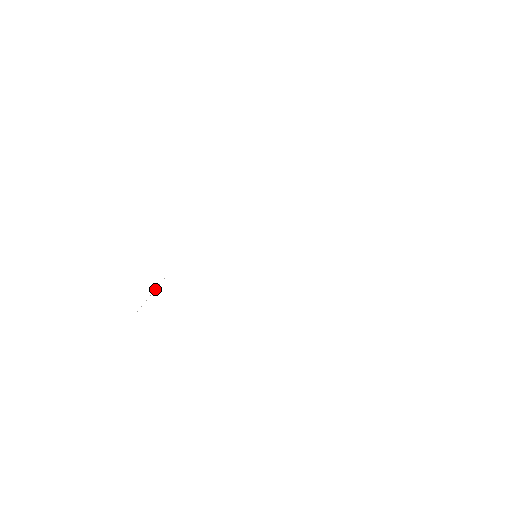
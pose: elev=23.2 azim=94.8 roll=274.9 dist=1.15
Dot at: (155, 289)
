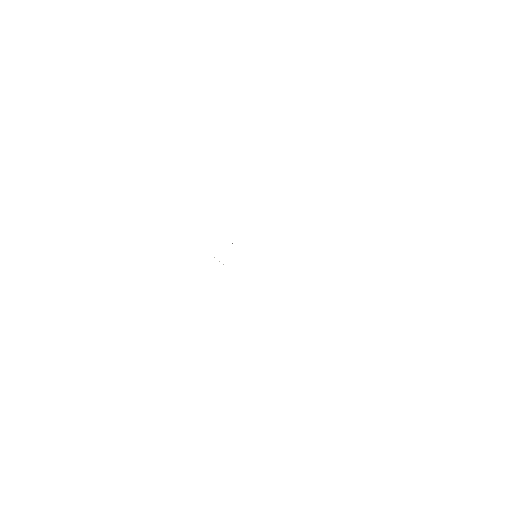
Dot at: occluded
